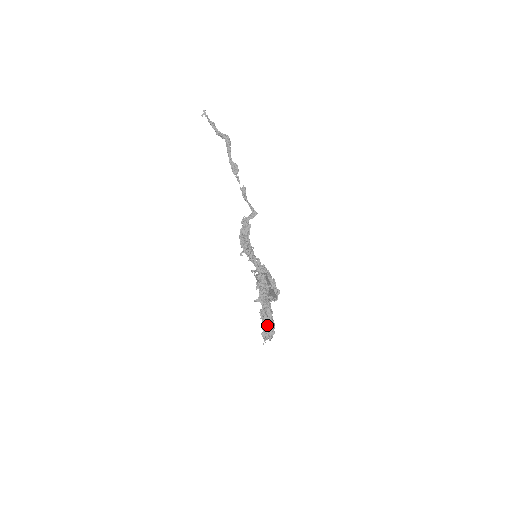
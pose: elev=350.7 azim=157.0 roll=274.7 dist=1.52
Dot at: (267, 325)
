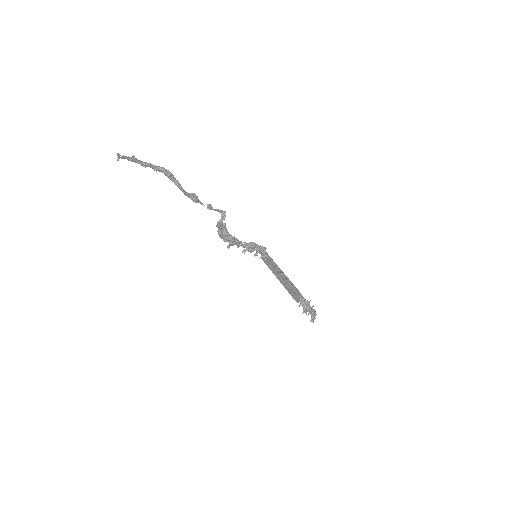
Dot at: (312, 315)
